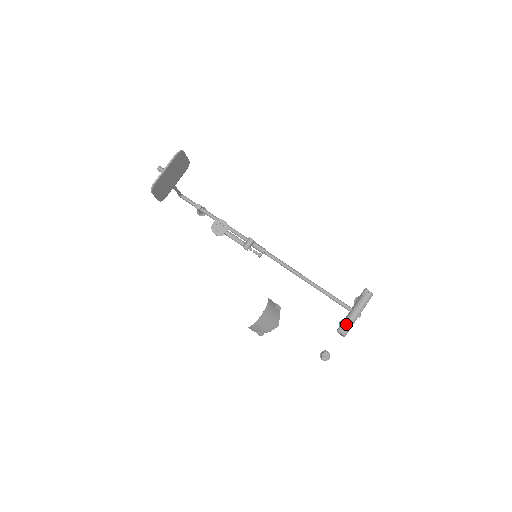
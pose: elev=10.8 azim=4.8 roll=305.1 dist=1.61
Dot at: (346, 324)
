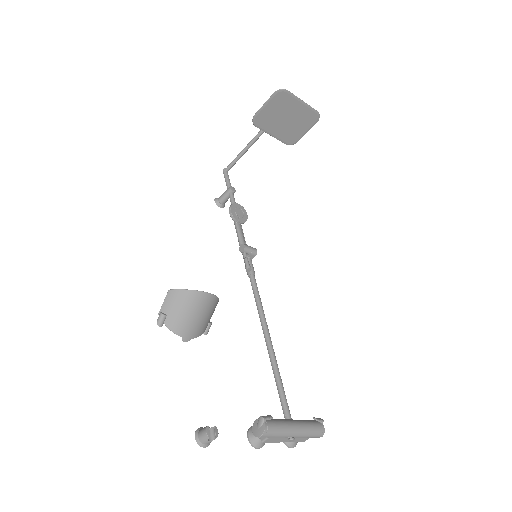
Dot at: (277, 422)
